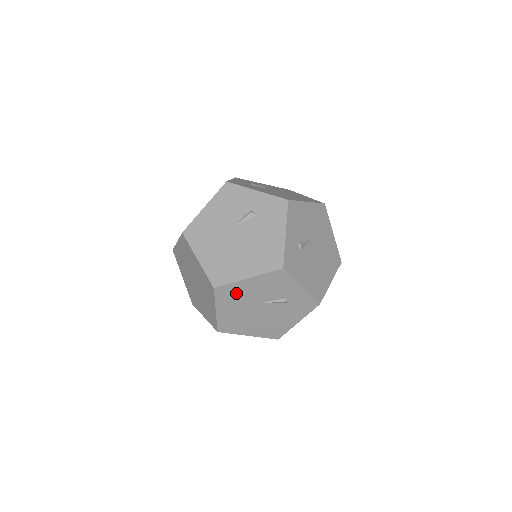
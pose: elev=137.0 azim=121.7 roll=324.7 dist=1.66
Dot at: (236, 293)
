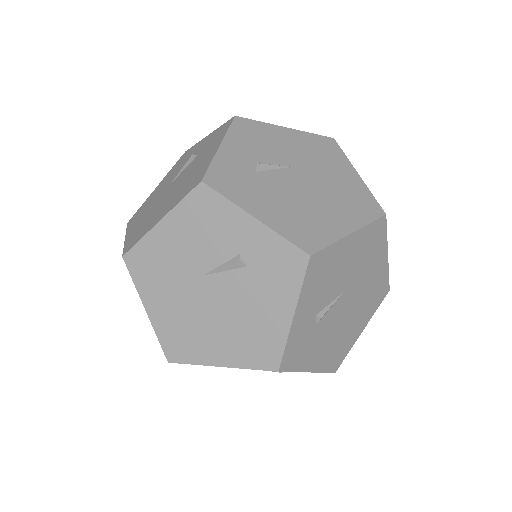
Dot at: occluded
